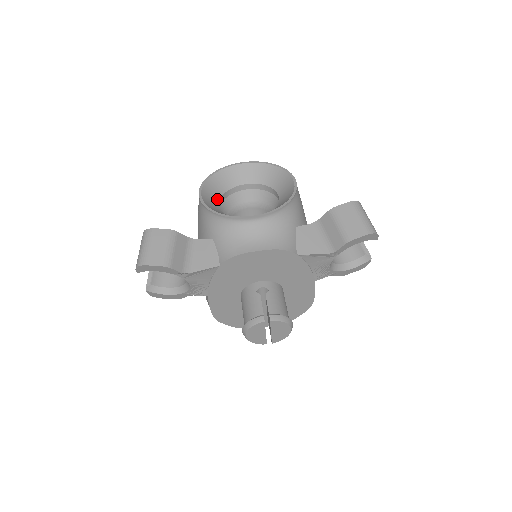
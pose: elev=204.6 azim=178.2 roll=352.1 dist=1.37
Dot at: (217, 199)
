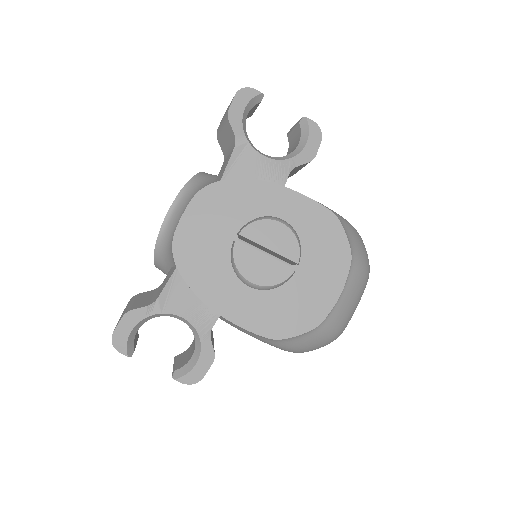
Dot at: occluded
